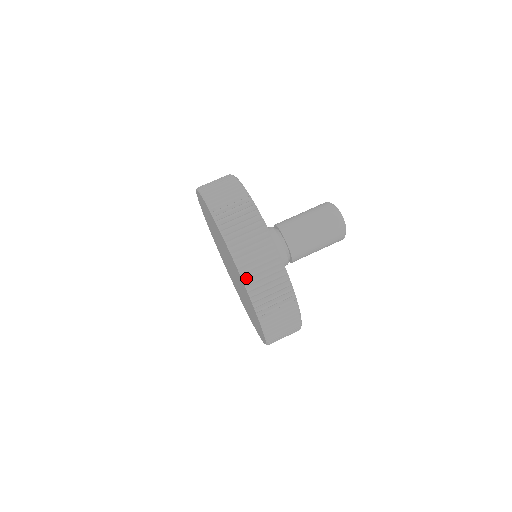
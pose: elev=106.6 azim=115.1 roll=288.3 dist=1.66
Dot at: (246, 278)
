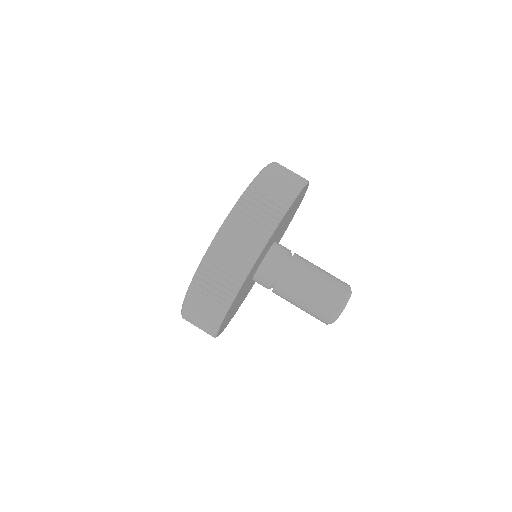
Dot at: (193, 286)
